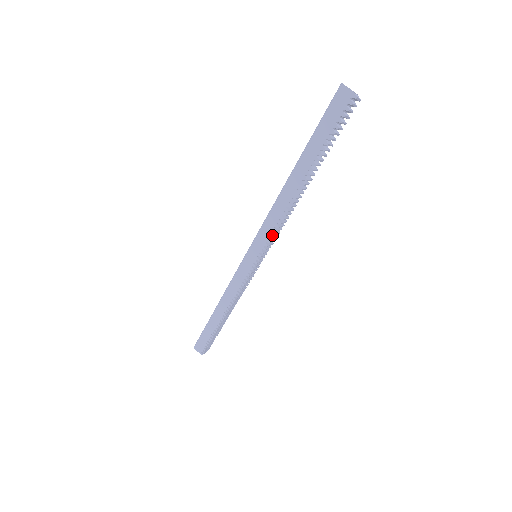
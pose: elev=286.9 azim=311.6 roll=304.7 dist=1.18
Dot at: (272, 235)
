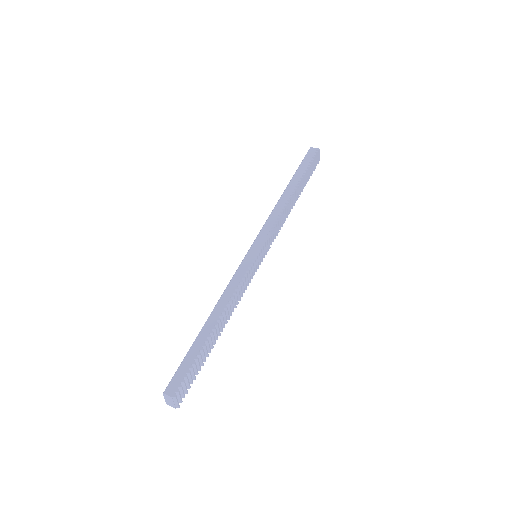
Dot at: (272, 232)
